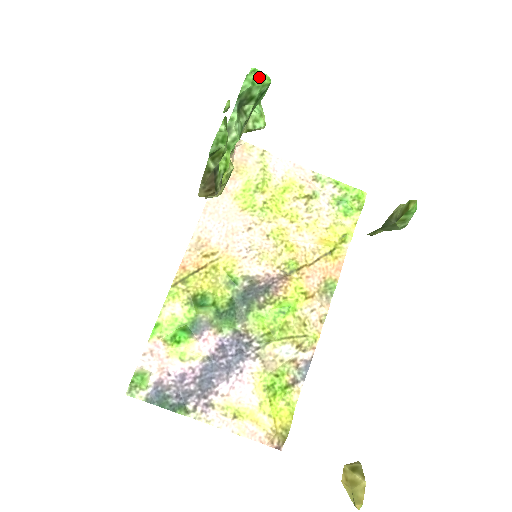
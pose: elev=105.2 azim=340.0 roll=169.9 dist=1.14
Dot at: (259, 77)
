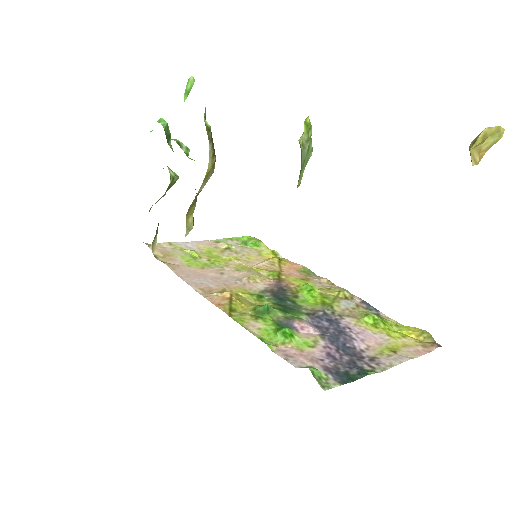
Dot at: occluded
